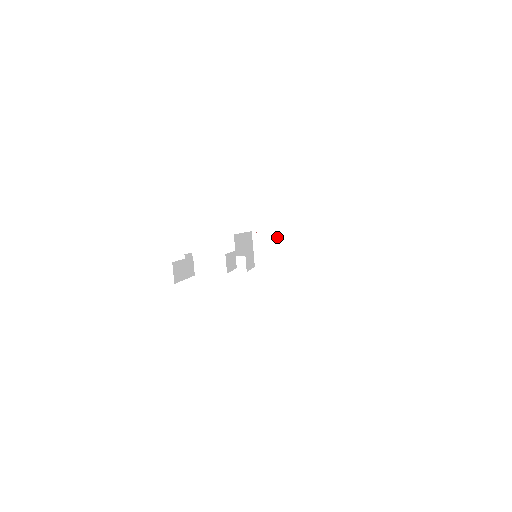
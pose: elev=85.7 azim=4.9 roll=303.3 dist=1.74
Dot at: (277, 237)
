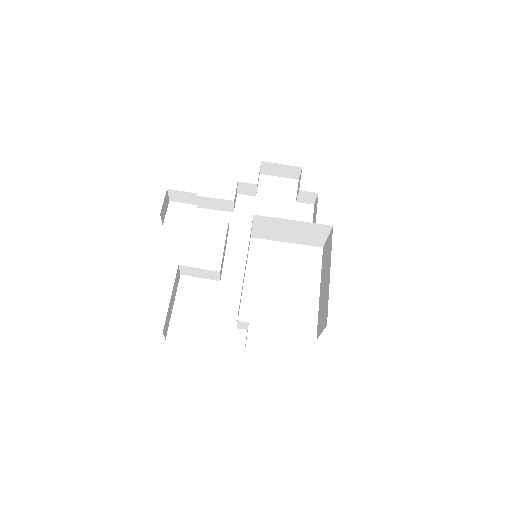
Dot at: (285, 224)
